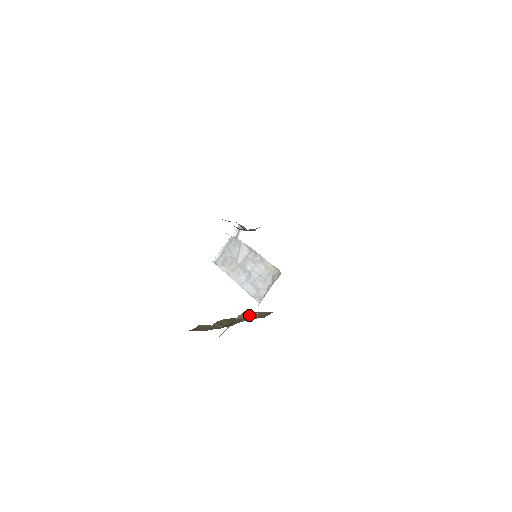
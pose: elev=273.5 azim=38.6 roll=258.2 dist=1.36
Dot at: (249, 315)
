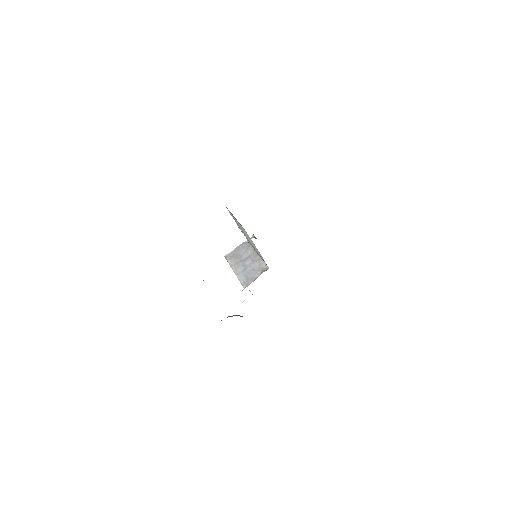
Dot at: (240, 316)
